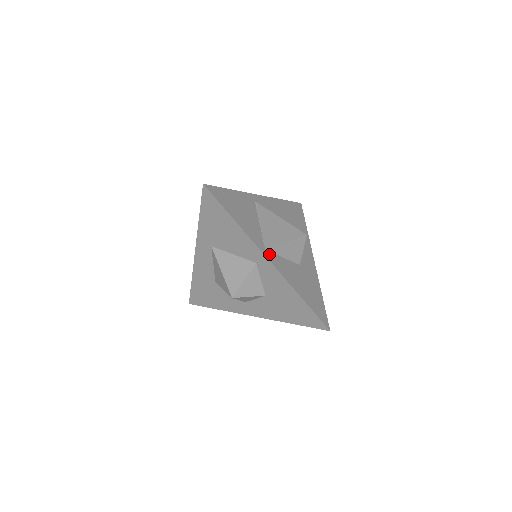
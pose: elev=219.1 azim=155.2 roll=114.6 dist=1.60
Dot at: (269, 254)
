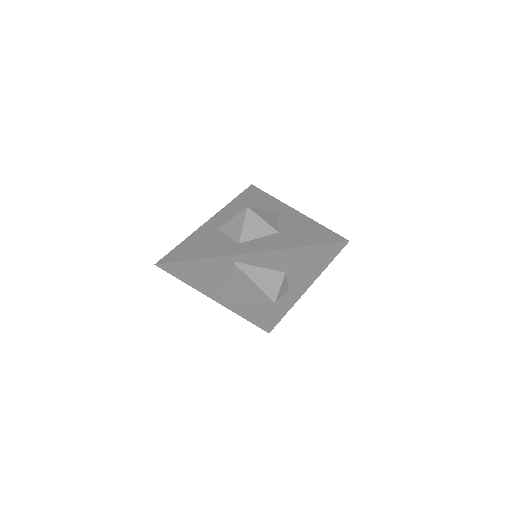
Dot at: (222, 299)
